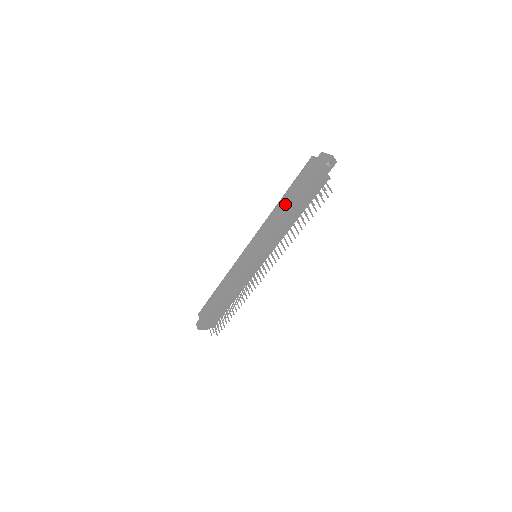
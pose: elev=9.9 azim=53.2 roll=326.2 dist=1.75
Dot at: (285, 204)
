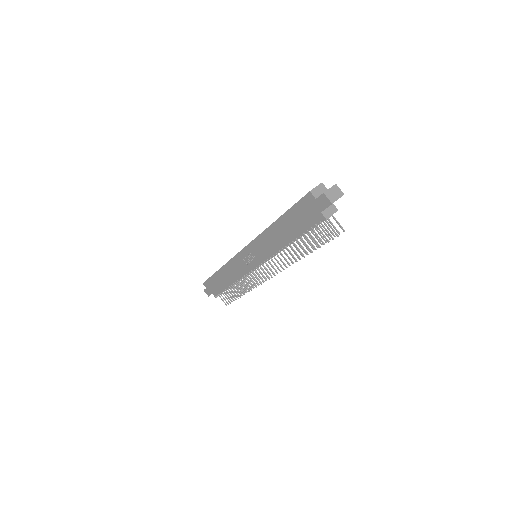
Dot at: (283, 229)
